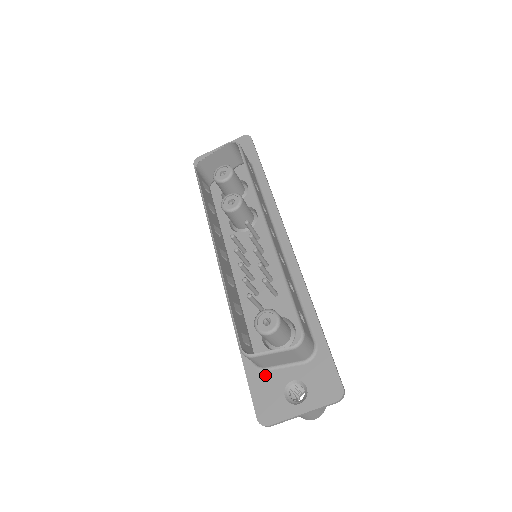
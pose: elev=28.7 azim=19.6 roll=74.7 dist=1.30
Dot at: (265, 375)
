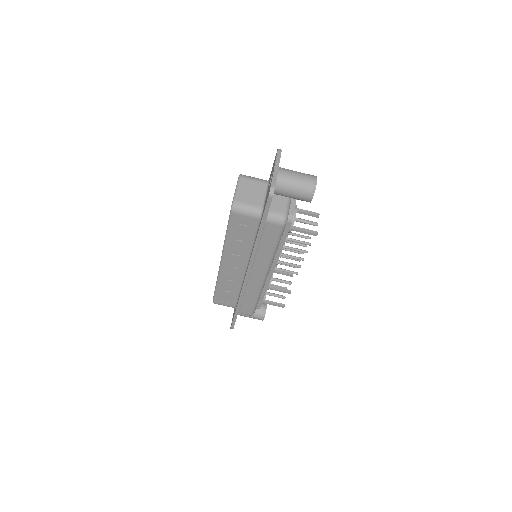
Dot at: (264, 206)
